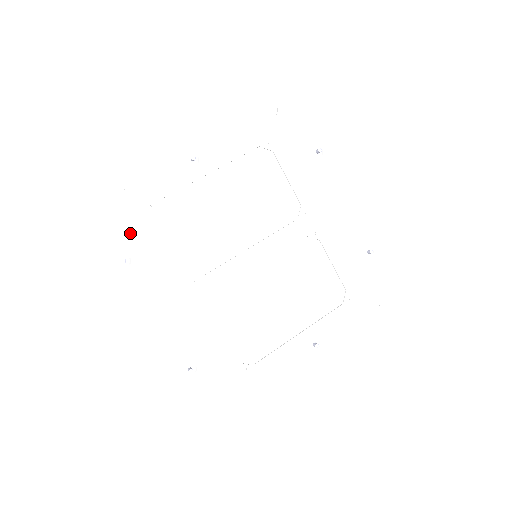
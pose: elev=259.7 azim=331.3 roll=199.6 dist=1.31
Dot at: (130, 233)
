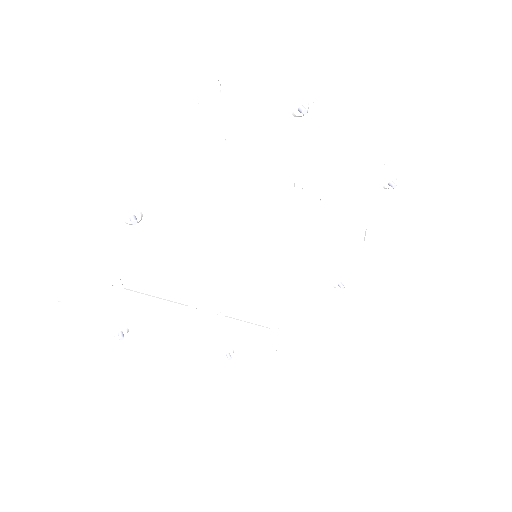
Dot at: (110, 312)
